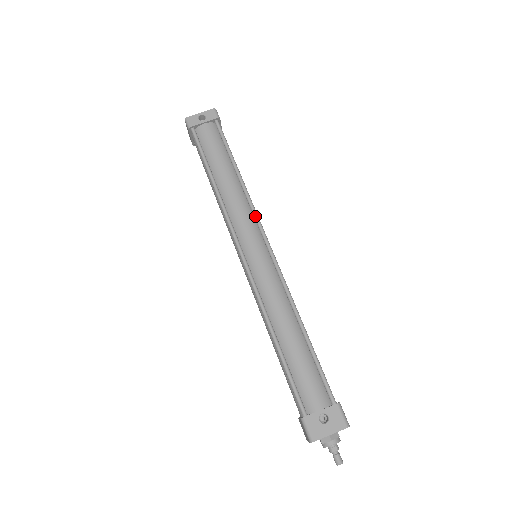
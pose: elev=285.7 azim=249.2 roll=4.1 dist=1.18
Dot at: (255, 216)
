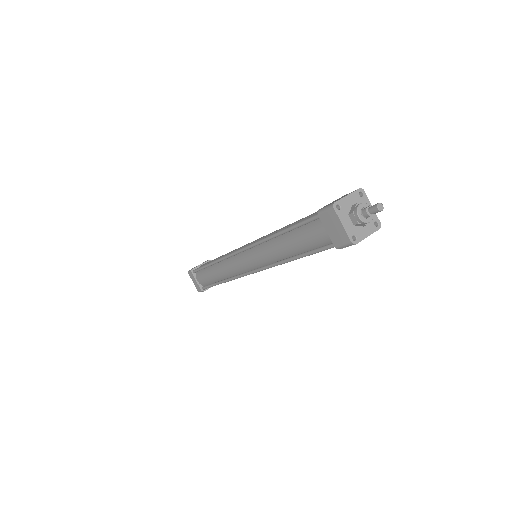
Dot at: occluded
